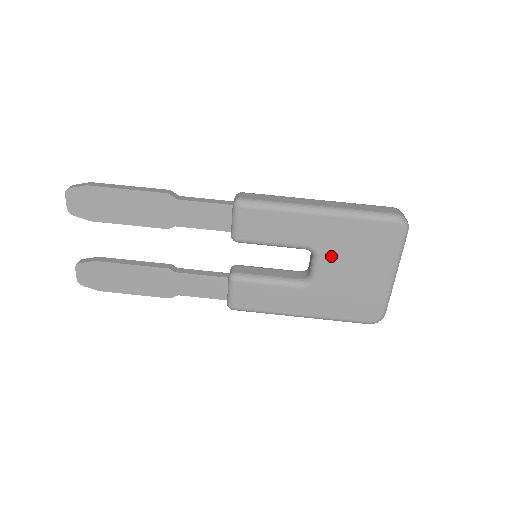
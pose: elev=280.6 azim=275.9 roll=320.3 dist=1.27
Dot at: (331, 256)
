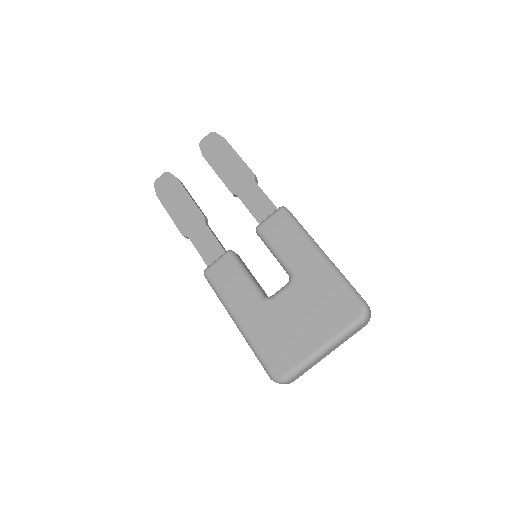
Dot at: (298, 291)
